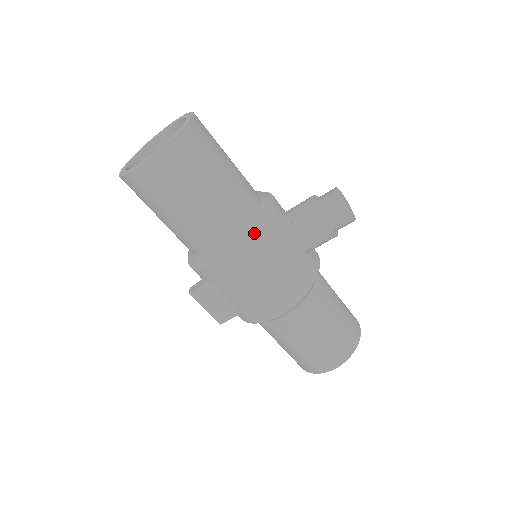
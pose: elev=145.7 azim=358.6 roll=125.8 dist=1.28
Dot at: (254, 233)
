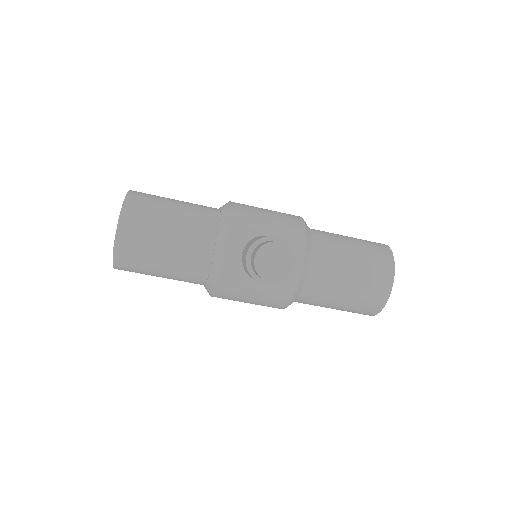
Dot at: (213, 288)
